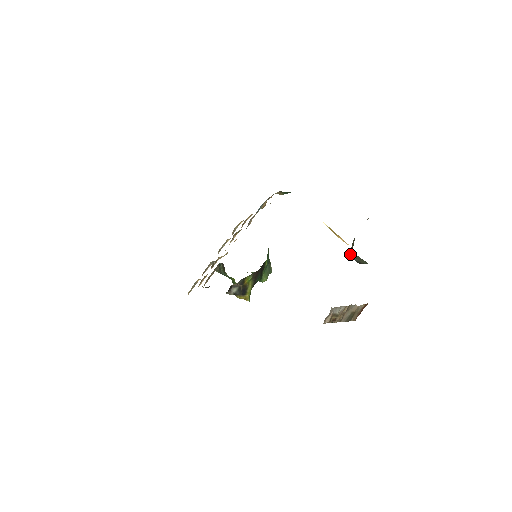
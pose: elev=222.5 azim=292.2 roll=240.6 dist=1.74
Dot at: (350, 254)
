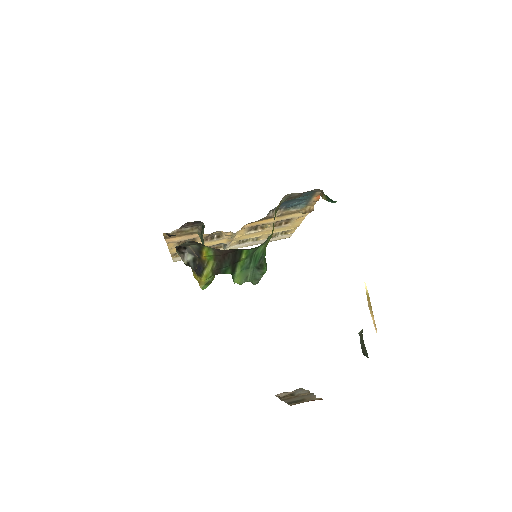
Dot at: (359, 332)
